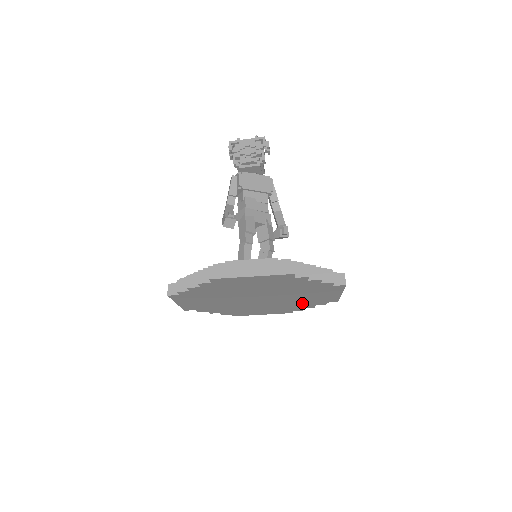
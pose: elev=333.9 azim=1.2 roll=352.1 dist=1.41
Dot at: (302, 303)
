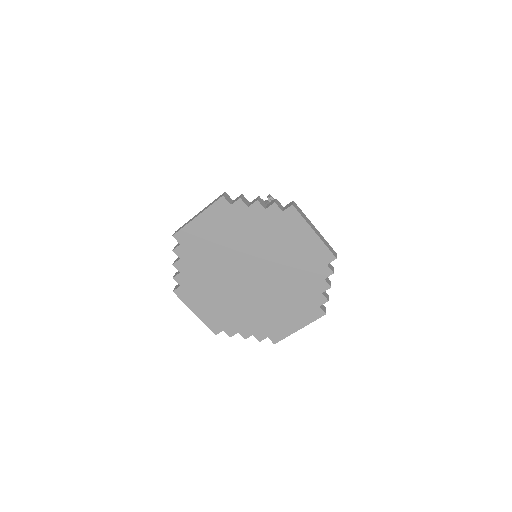
Dot at: (254, 320)
